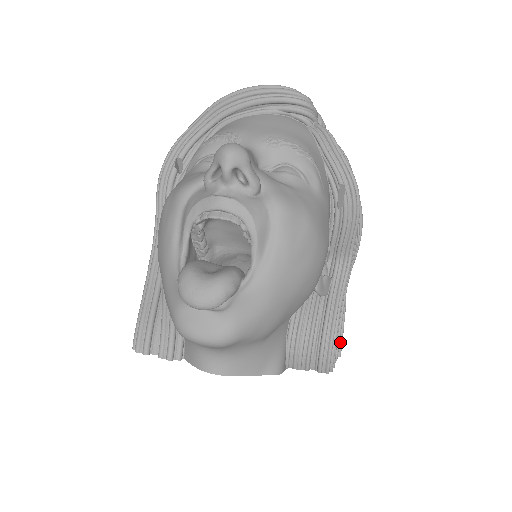
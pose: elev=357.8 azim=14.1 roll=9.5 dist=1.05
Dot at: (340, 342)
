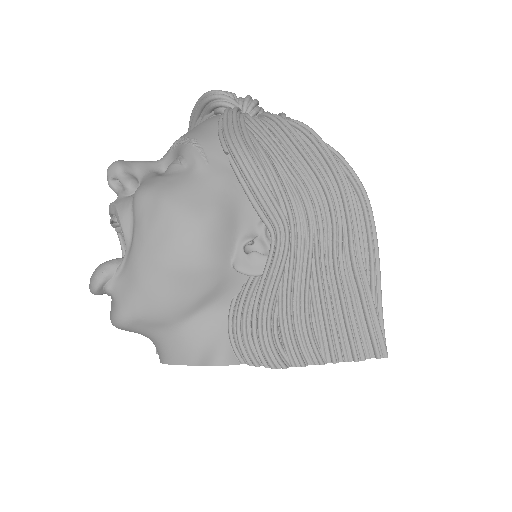
Dot at: (349, 341)
